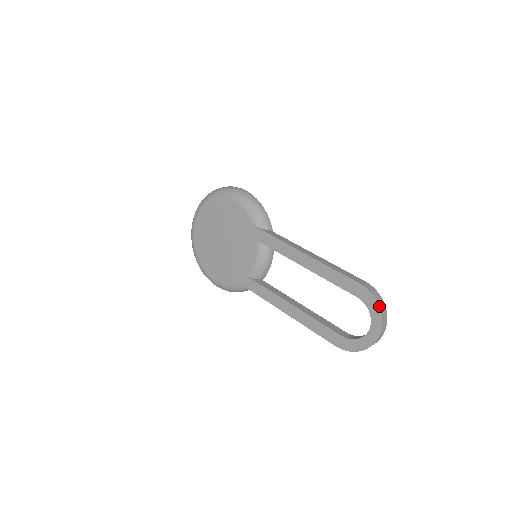
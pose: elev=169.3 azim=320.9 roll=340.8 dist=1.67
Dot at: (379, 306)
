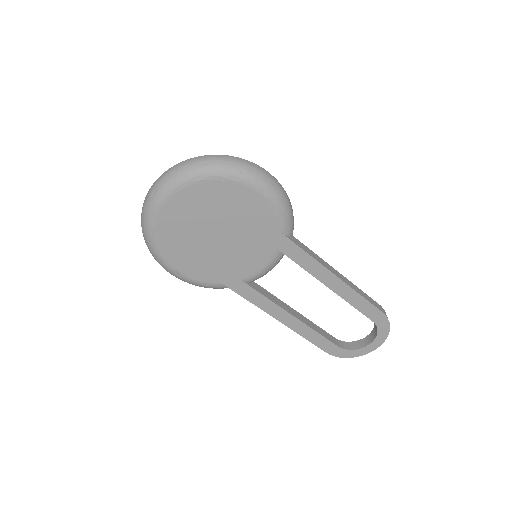
Dot at: occluded
